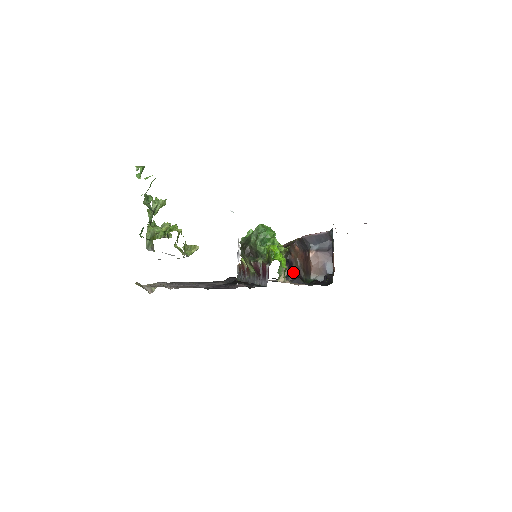
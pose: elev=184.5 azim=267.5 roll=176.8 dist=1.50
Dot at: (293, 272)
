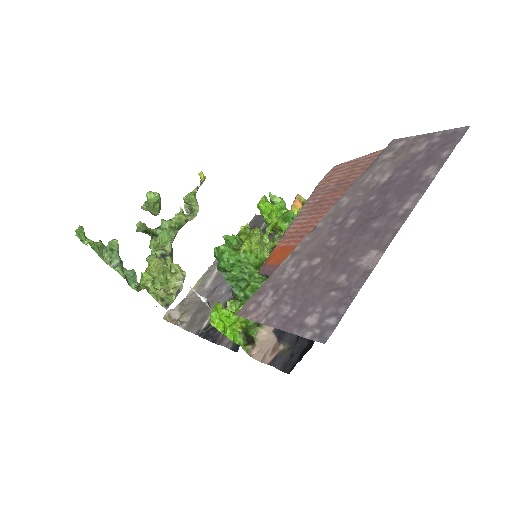
Dot at: occluded
